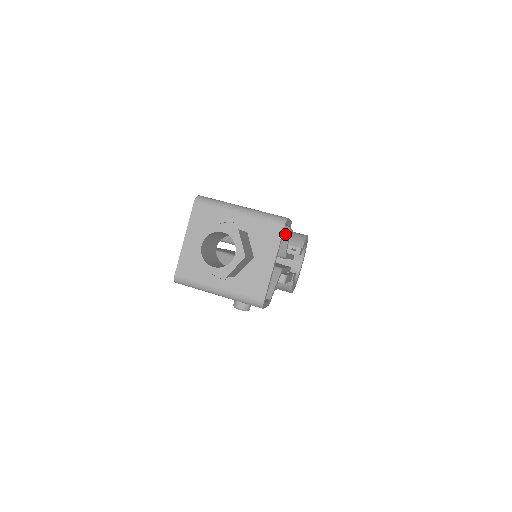
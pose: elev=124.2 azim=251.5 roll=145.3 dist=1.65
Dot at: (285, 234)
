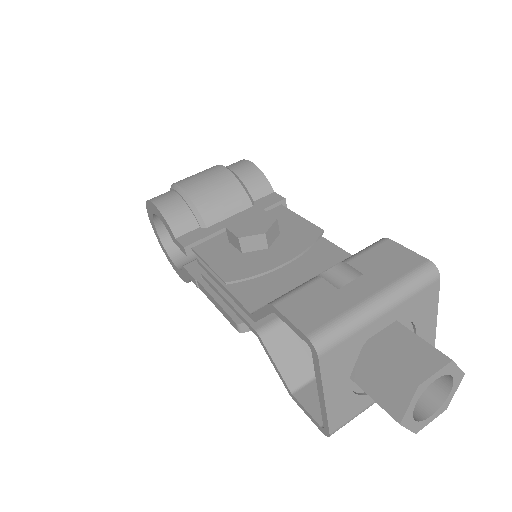
Dot at: occluded
